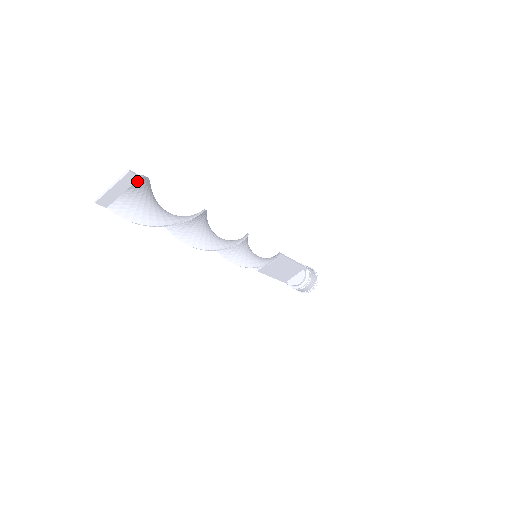
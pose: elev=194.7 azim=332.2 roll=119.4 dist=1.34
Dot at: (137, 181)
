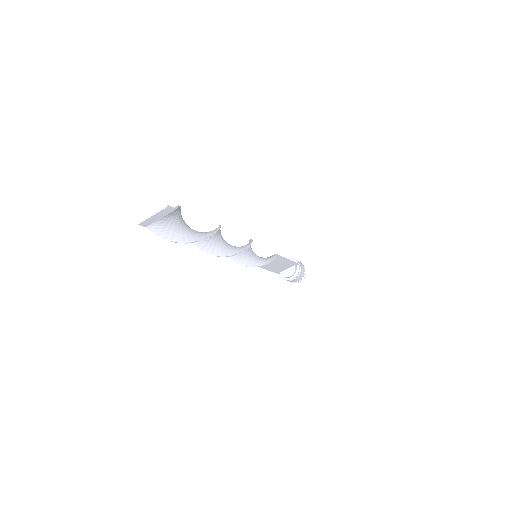
Dot at: (172, 211)
